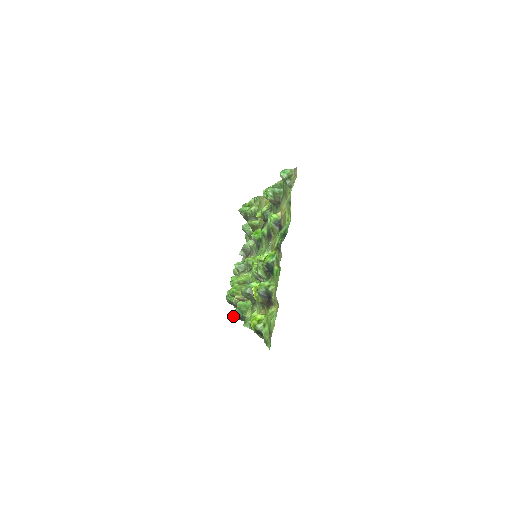
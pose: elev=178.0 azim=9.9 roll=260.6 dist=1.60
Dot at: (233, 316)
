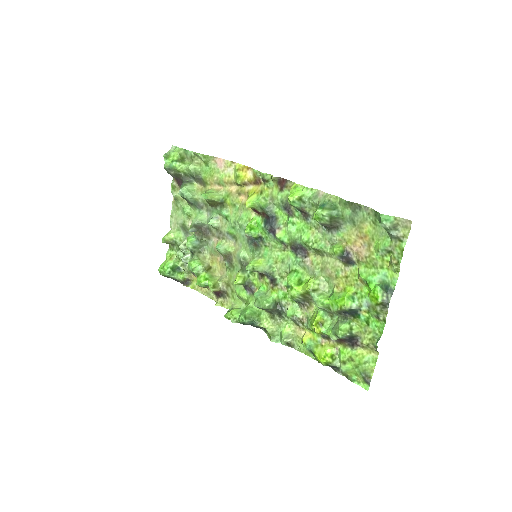
Dot at: (229, 319)
